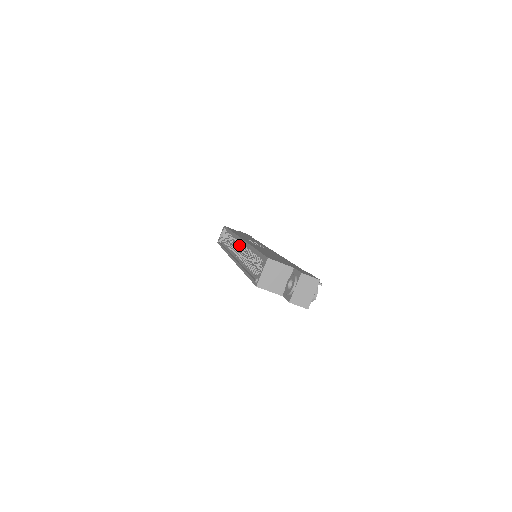
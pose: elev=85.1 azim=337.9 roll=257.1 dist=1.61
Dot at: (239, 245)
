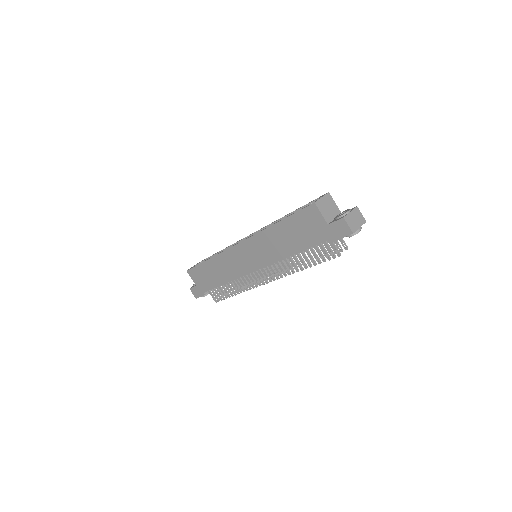
Dot at: occluded
